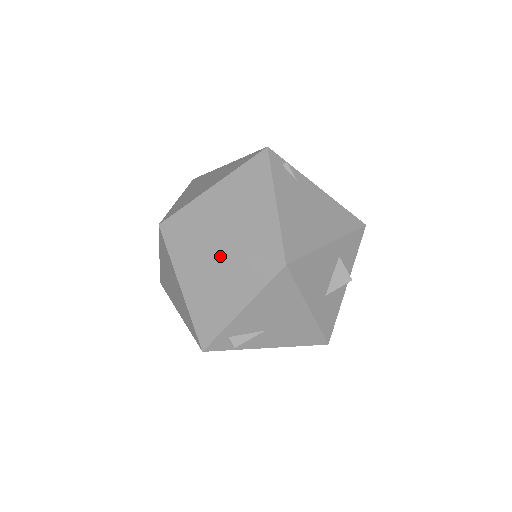
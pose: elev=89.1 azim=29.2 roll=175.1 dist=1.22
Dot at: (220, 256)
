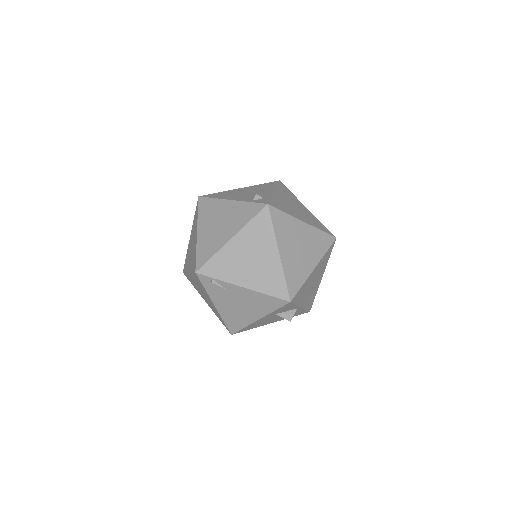
Dot at: occluded
